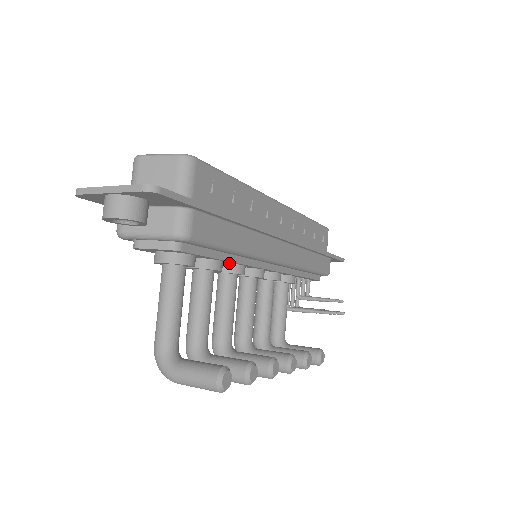
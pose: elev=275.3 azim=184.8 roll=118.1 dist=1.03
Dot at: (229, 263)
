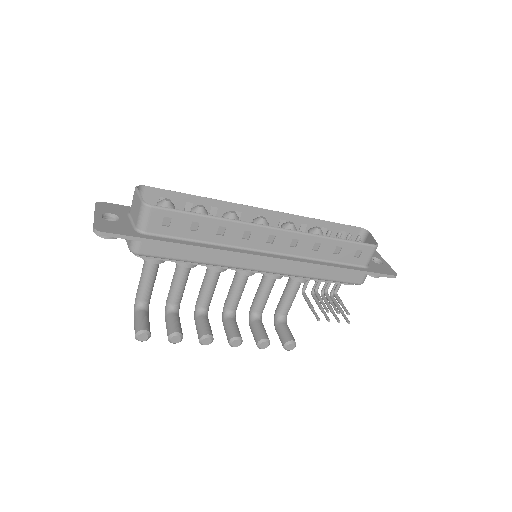
Dot at: occluded
